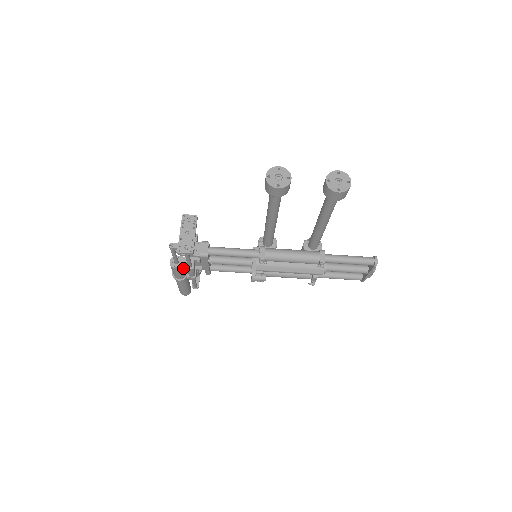
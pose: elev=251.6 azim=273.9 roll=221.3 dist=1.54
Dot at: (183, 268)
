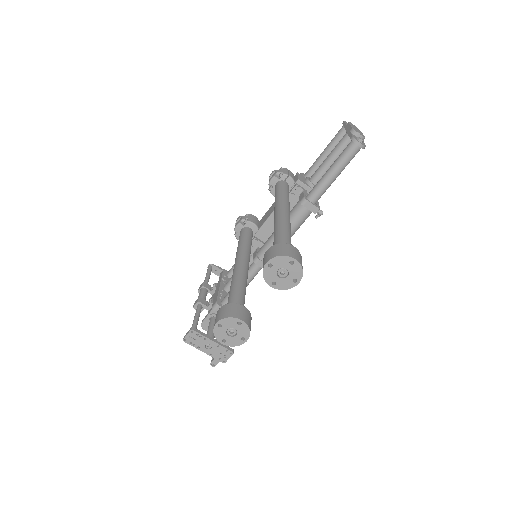
Dot at: occluded
